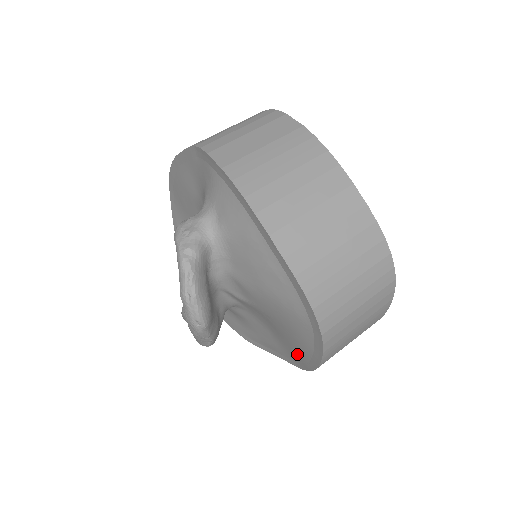
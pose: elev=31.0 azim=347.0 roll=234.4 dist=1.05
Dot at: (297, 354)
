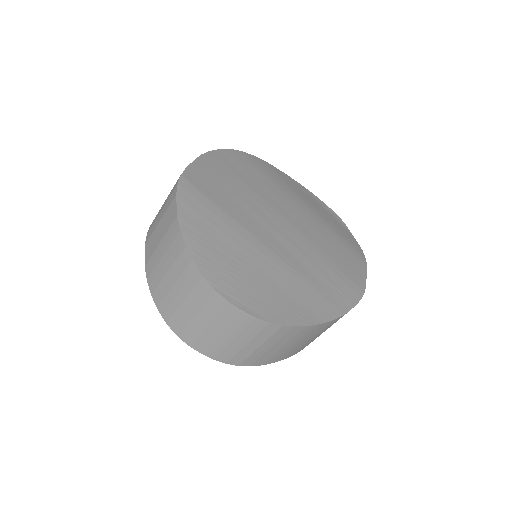
Dot at: occluded
